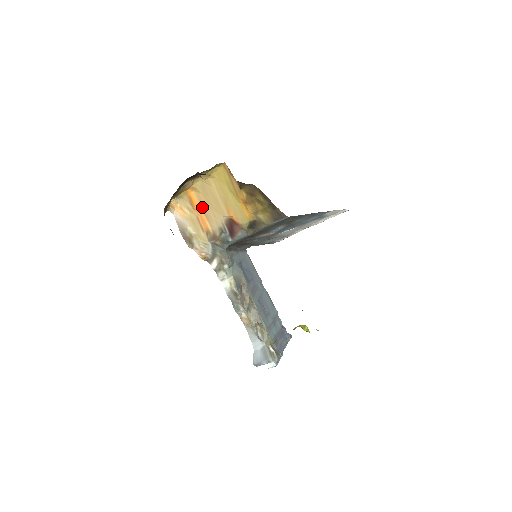
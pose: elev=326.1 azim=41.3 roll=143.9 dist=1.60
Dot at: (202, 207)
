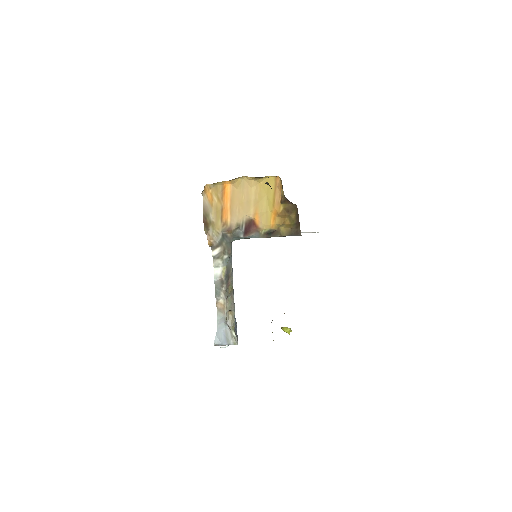
Dot at: (231, 200)
